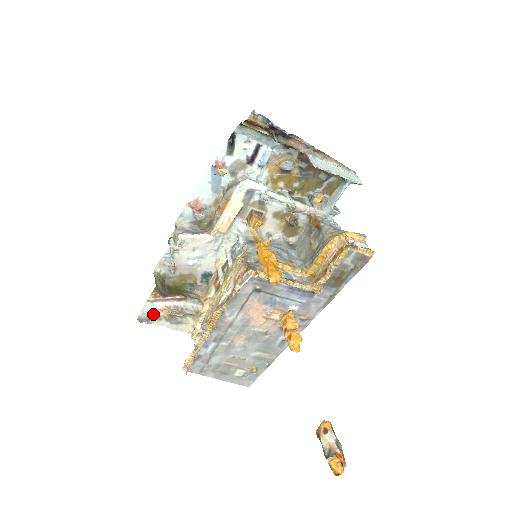
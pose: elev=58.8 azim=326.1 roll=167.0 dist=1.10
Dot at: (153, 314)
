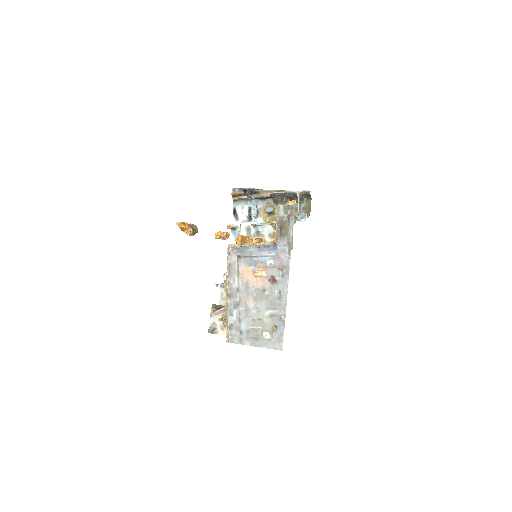
Dot at: (216, 325)
